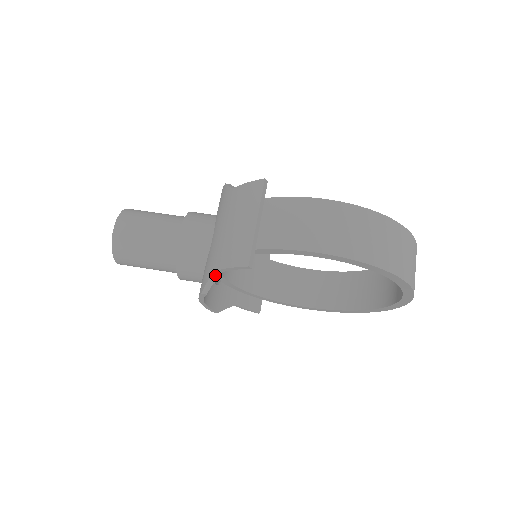
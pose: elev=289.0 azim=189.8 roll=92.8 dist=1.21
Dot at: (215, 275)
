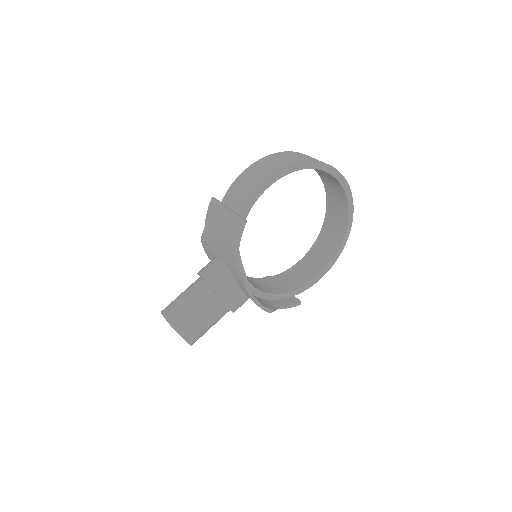
Dot at: (237, 256)
